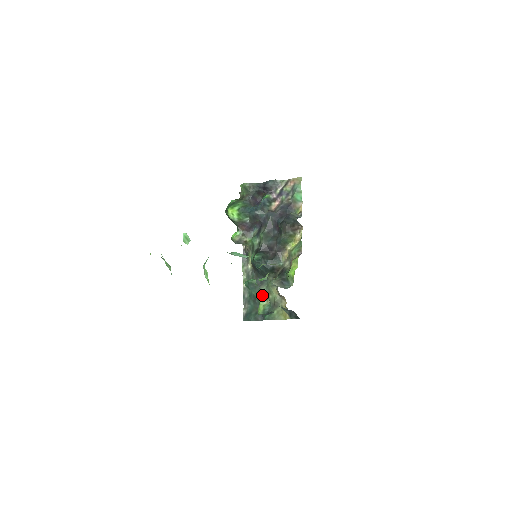
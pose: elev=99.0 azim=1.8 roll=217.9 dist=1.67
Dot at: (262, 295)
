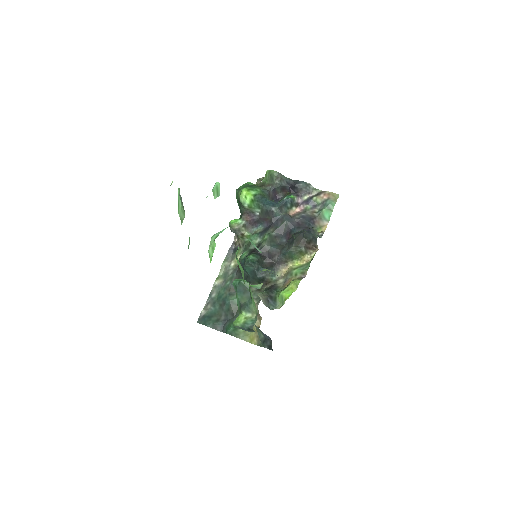
Dot at: (250, 304)
